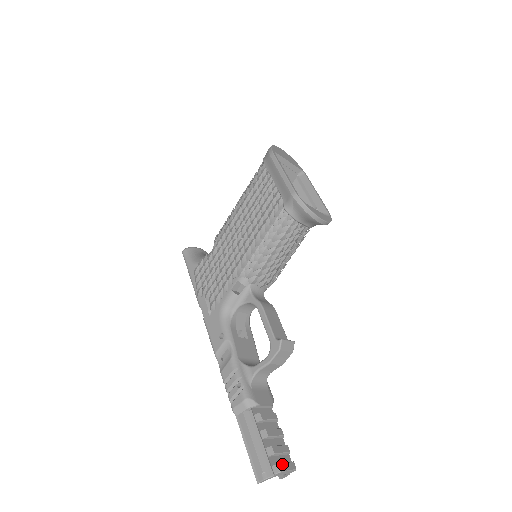
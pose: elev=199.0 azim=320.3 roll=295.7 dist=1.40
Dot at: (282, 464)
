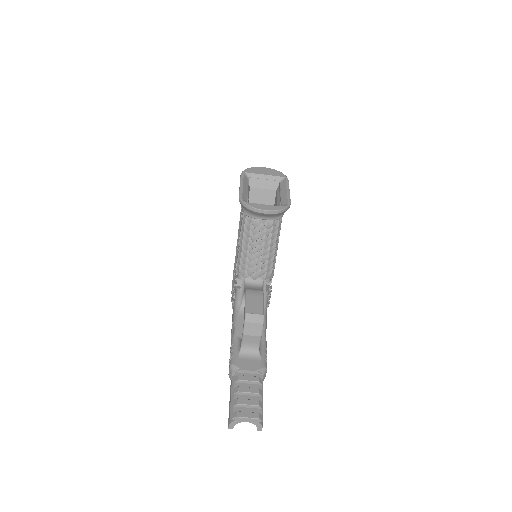
Dot at: (242, 412)
